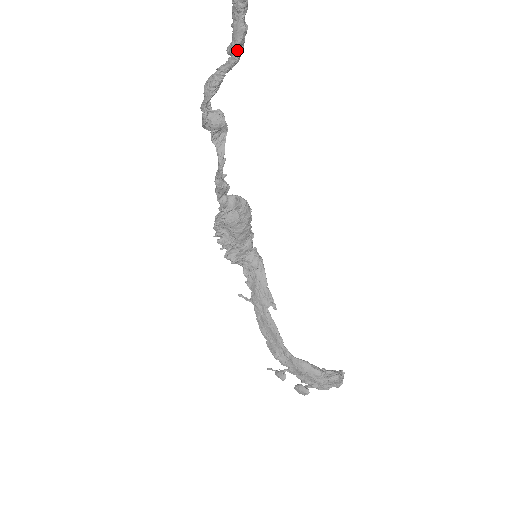
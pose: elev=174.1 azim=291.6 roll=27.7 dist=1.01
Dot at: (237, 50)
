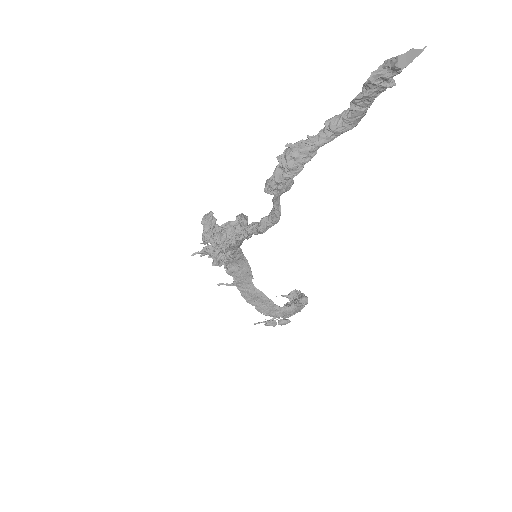
Dot at: (347, 130)
